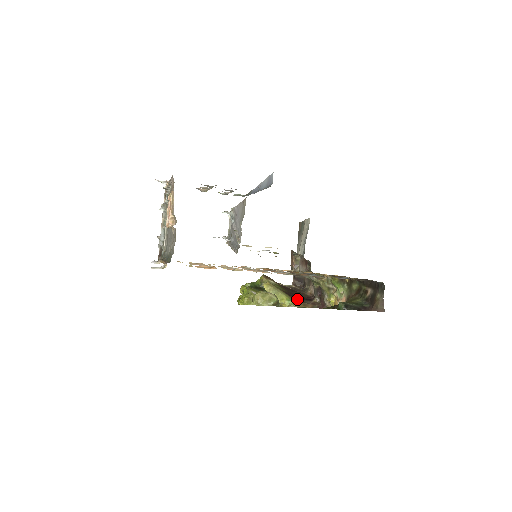
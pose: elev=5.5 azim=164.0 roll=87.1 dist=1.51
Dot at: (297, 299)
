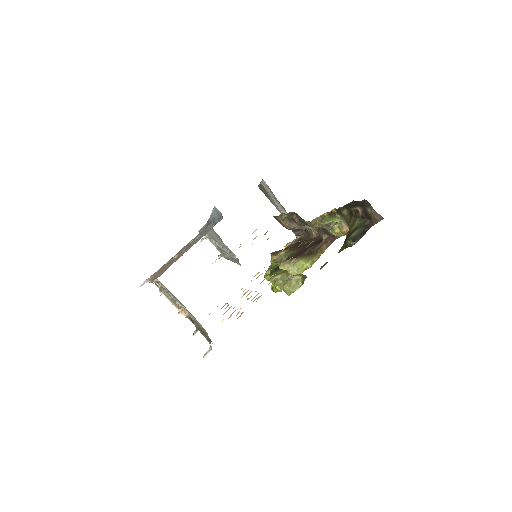
Dot at: (311, 251)
